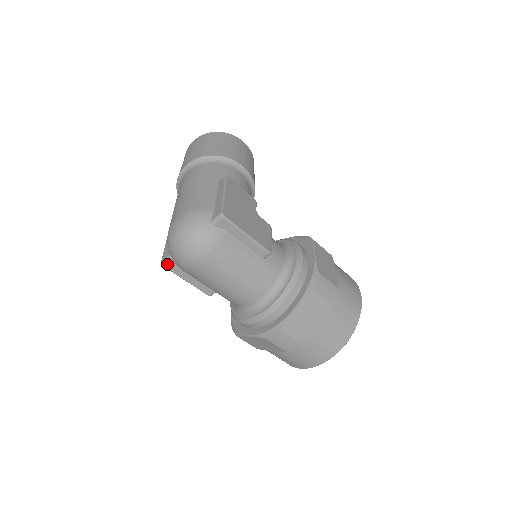
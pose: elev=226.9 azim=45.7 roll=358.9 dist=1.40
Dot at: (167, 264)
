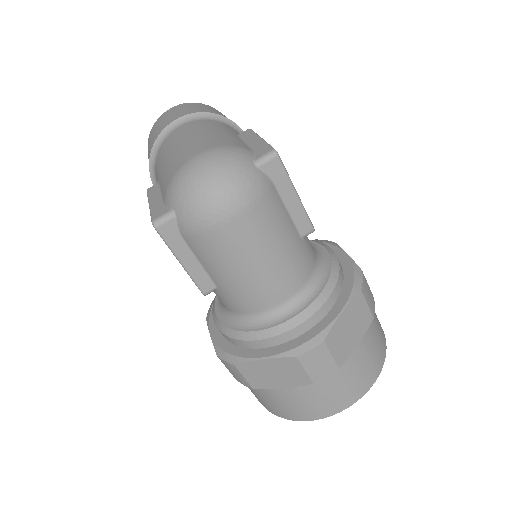
Dot at: (163, 225)
